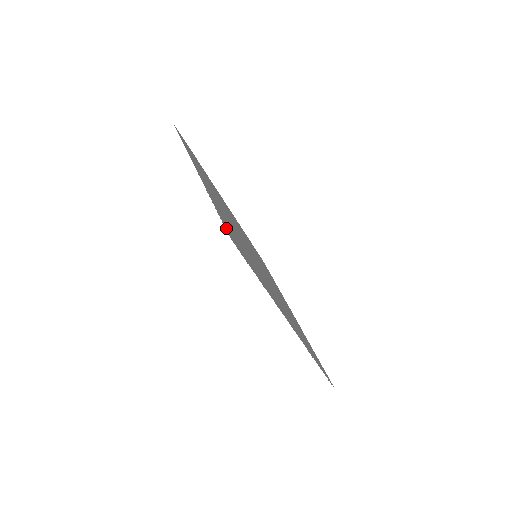
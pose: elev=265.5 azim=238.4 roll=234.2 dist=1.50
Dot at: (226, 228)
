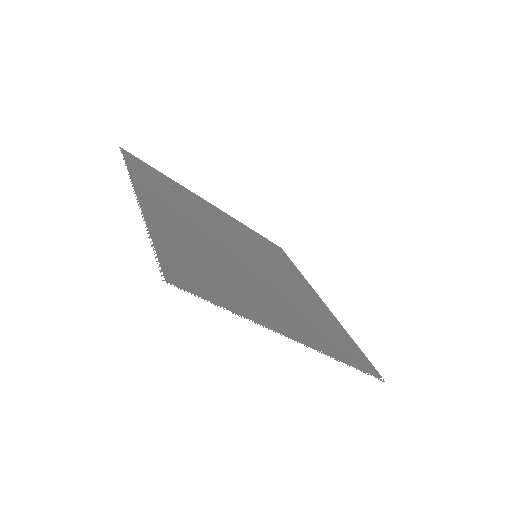
Dot at: (165, 267)
